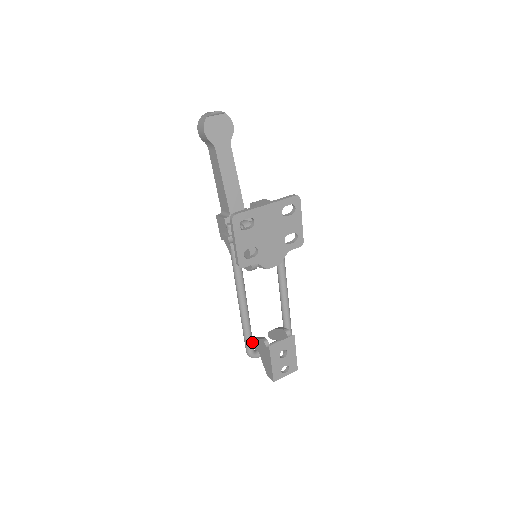
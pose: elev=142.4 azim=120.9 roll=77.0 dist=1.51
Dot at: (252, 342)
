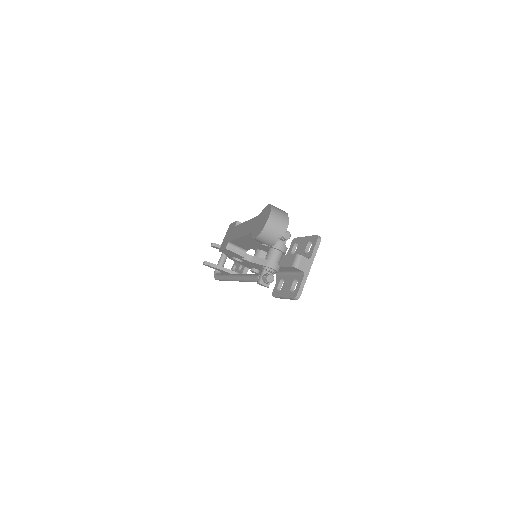
Dot at: occluded
